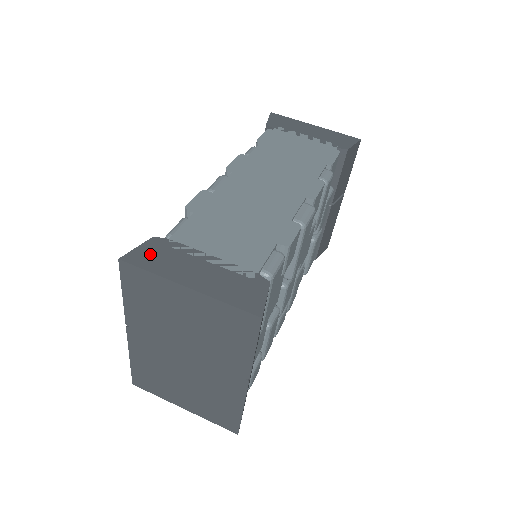
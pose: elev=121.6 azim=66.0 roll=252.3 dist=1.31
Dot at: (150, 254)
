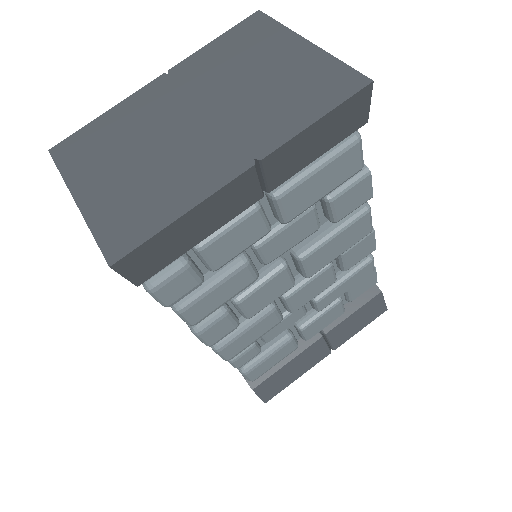
Dot at: occluded
